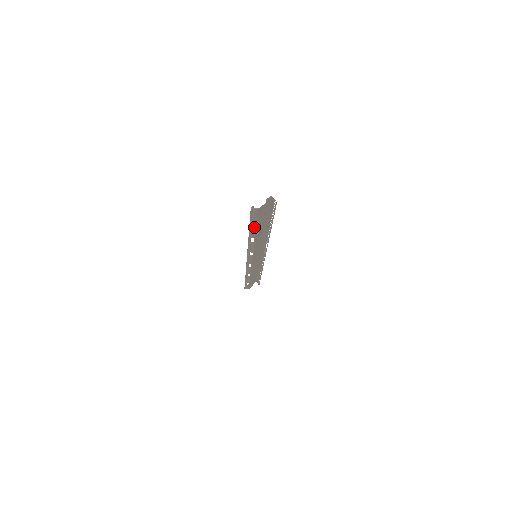
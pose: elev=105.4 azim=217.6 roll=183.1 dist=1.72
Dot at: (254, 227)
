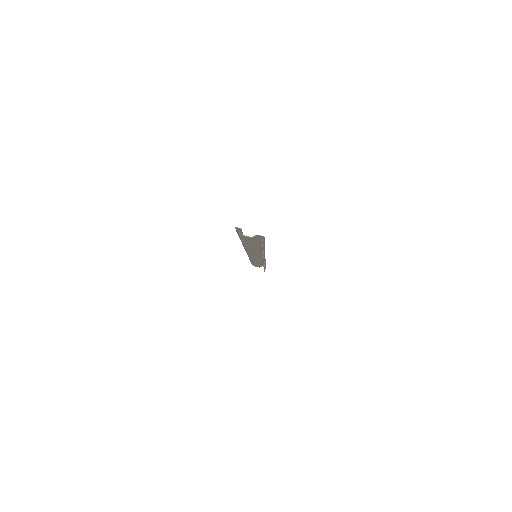
Dot at: occluded
